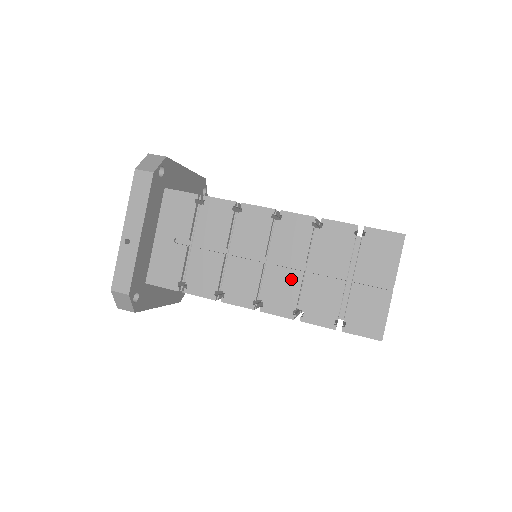
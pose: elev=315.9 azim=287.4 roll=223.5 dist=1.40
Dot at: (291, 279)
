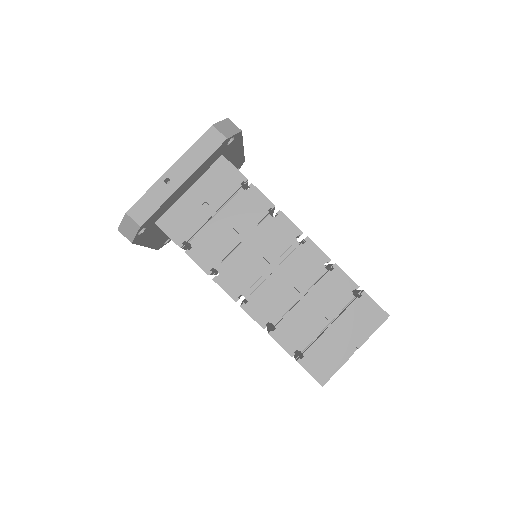
Dot at: (282, 296)
